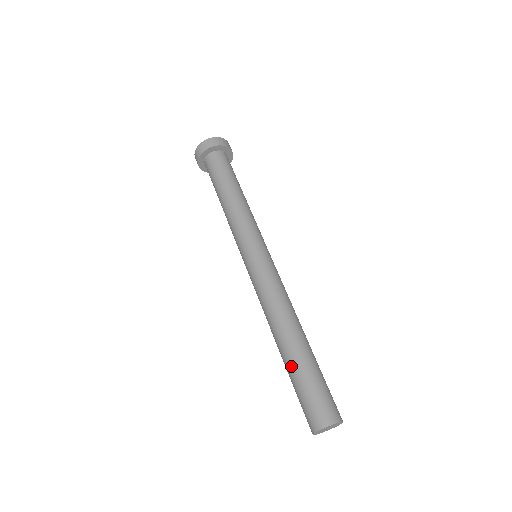
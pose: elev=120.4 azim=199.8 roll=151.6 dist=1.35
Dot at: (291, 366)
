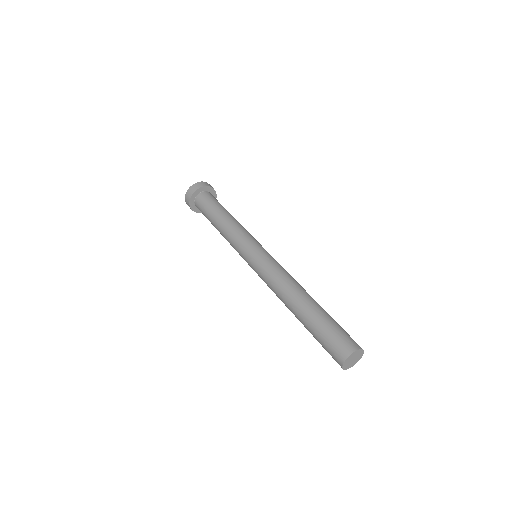
Dot at: (308, 322)
